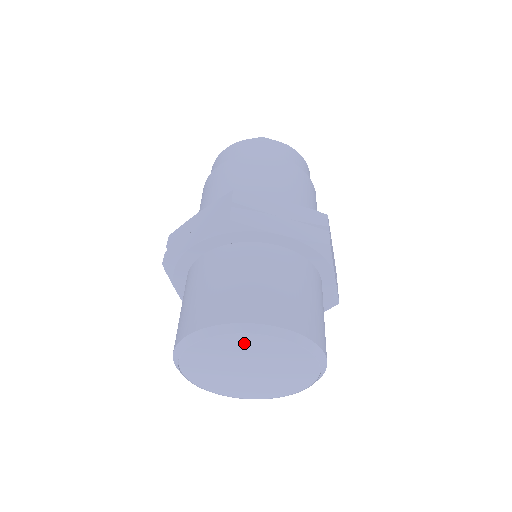
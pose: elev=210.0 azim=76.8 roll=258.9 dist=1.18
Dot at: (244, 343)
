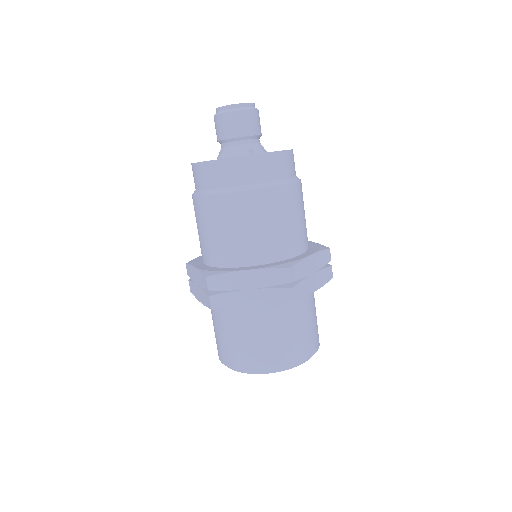
Dot at: occluded
